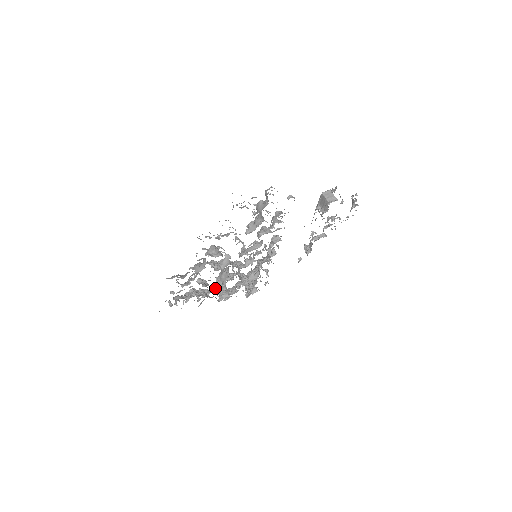
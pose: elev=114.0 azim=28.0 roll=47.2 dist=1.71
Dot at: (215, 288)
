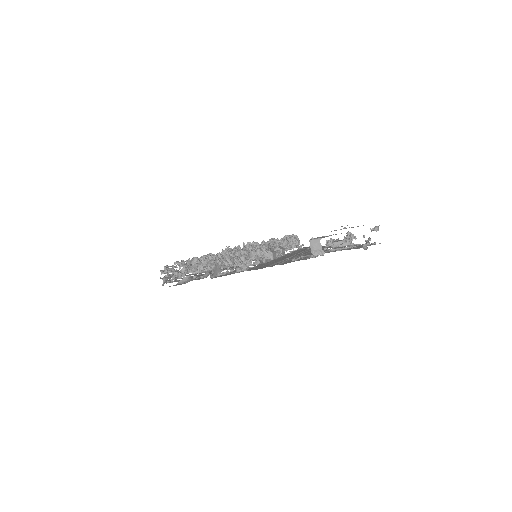
Dot at: occluded
